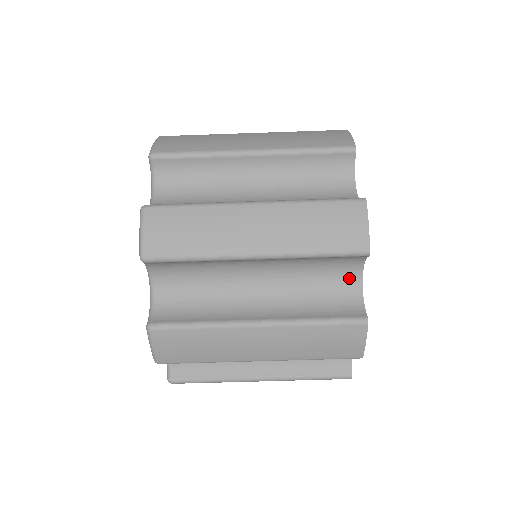
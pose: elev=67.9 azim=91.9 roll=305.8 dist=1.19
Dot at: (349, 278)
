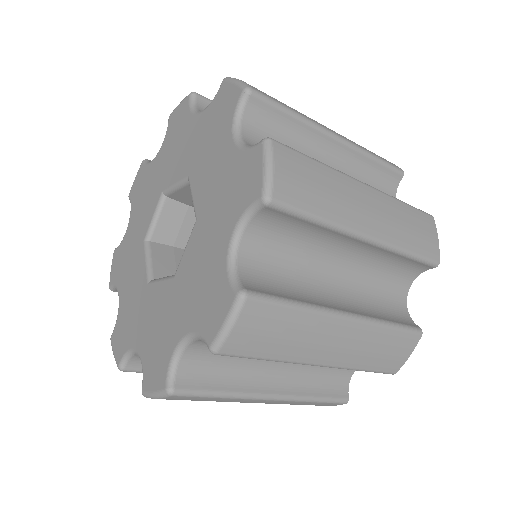
Dot at: (400, 288)
